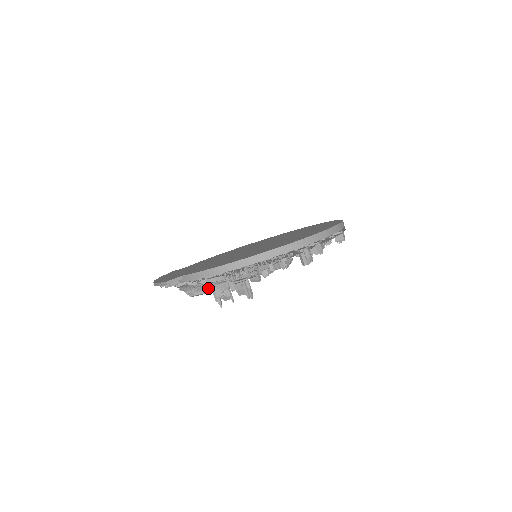
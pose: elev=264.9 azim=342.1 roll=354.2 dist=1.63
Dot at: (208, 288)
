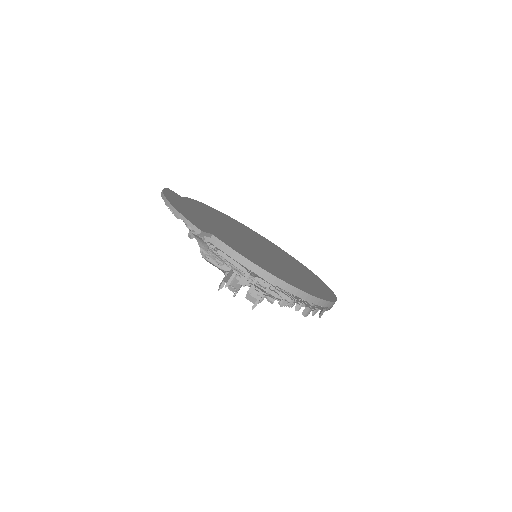
Dot at: (223, 265)
